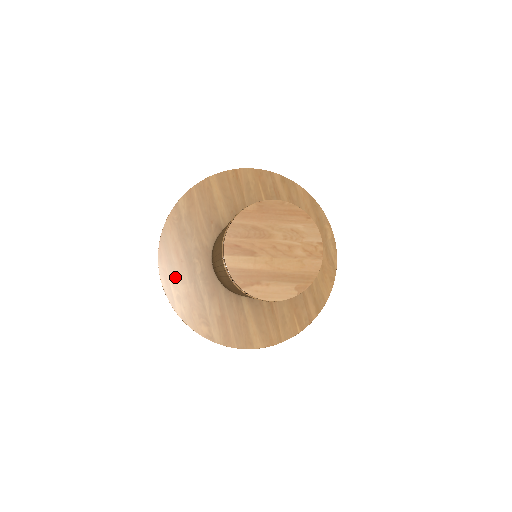
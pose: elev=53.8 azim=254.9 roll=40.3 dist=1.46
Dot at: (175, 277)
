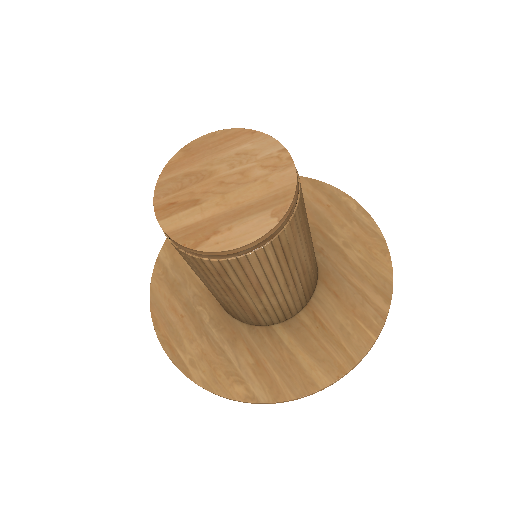
Dot at: (180, 339)
